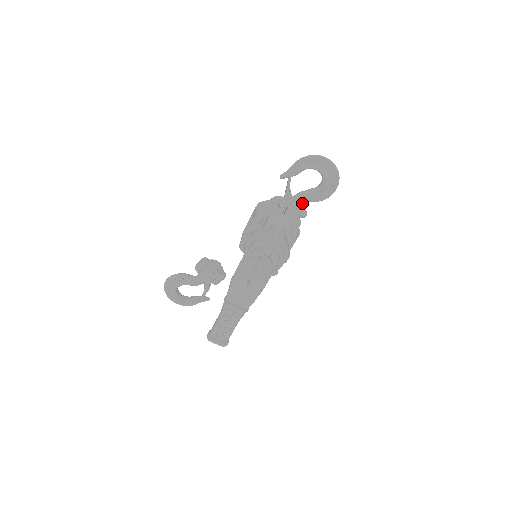
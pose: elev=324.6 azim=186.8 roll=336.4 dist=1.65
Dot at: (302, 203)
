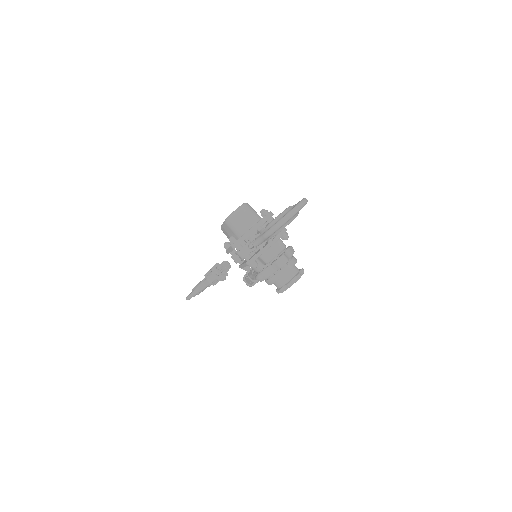
Dot at: occluded
